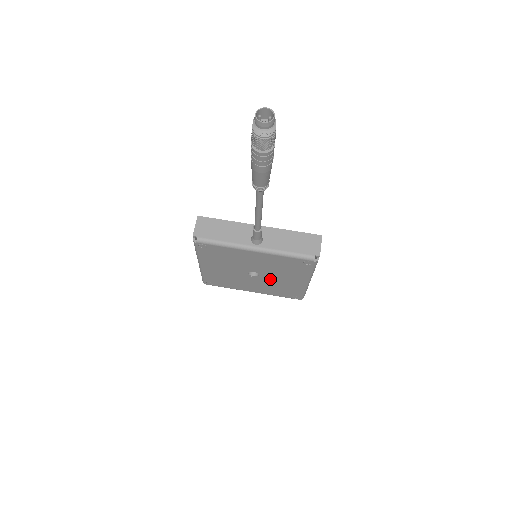
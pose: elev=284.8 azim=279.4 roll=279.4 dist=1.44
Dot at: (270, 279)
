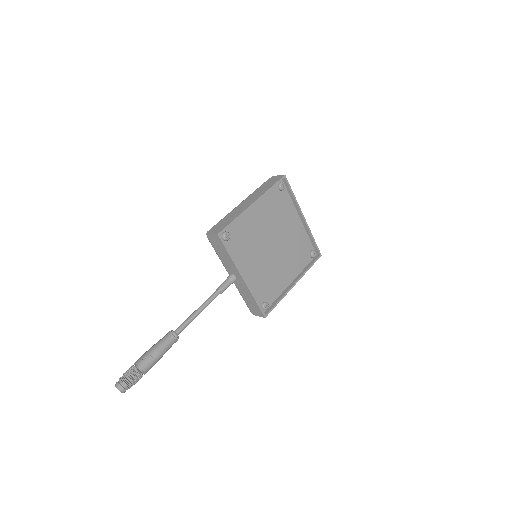
Dot at: occluded
